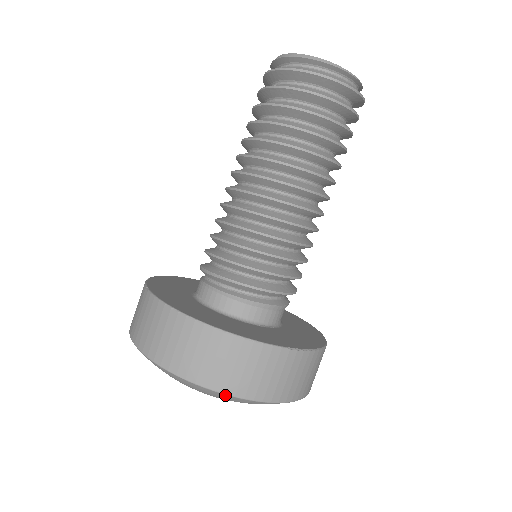
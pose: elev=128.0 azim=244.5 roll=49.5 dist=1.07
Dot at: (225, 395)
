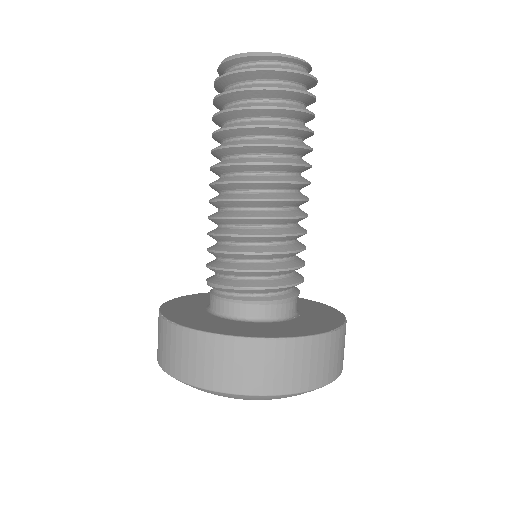
Dot at: (291, 395)
